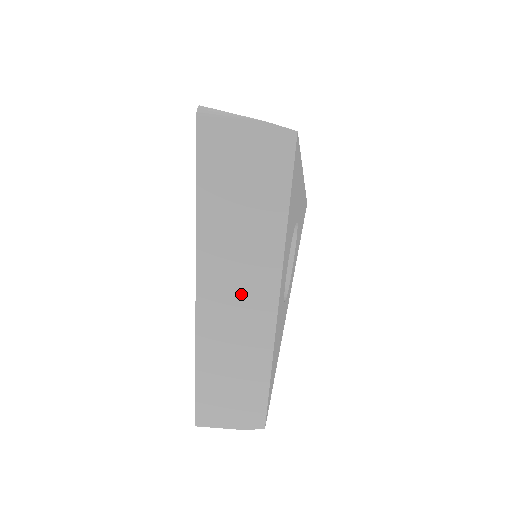
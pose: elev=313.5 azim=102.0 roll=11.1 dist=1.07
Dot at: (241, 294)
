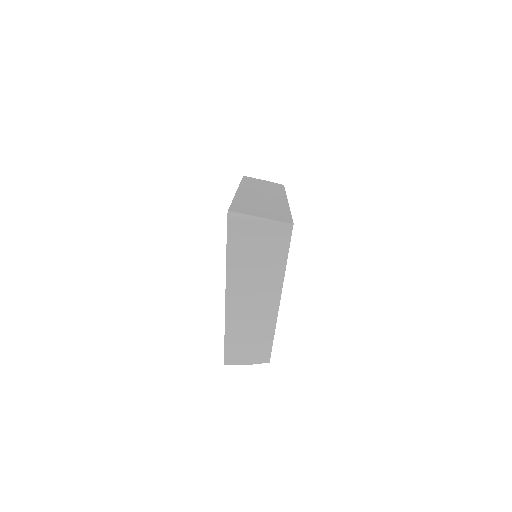
Dot at: (255, 302)
